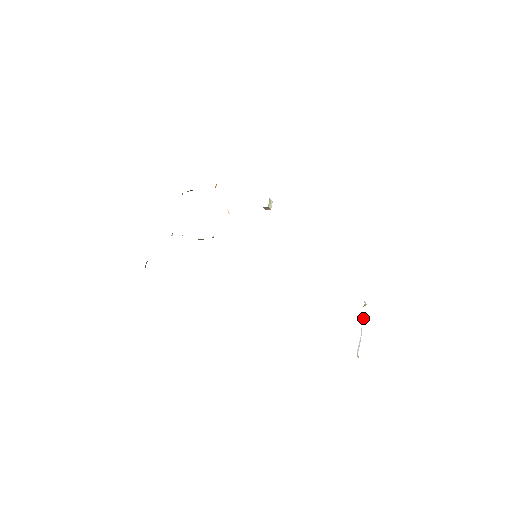
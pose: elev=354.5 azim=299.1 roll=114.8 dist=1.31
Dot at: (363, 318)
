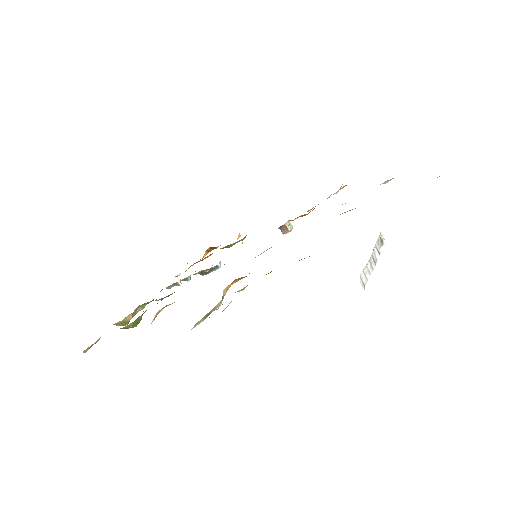
Dot at: (378, 251)
